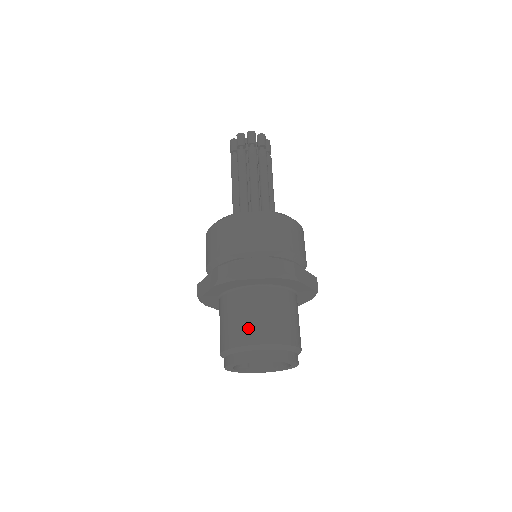
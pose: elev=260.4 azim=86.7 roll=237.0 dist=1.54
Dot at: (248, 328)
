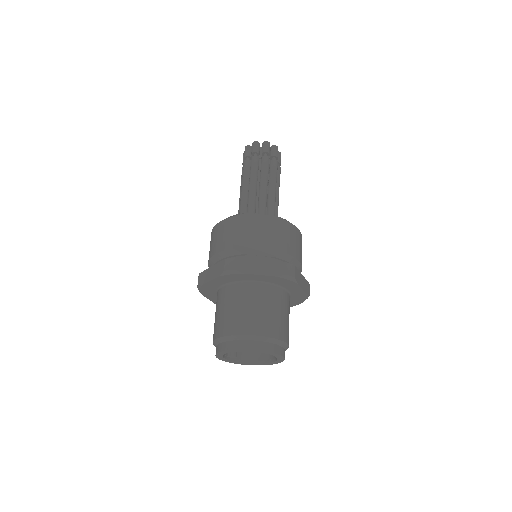
Dot at: (246, 319)
